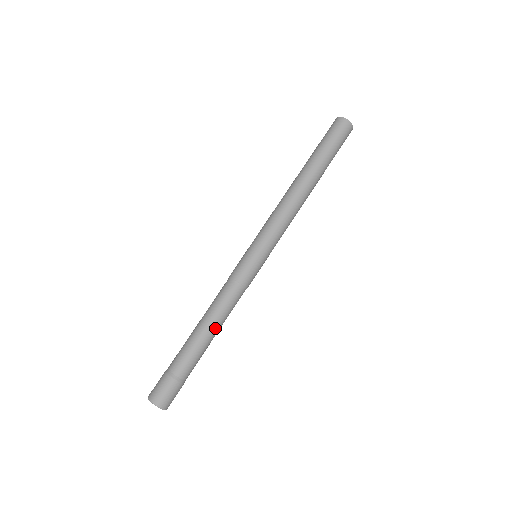
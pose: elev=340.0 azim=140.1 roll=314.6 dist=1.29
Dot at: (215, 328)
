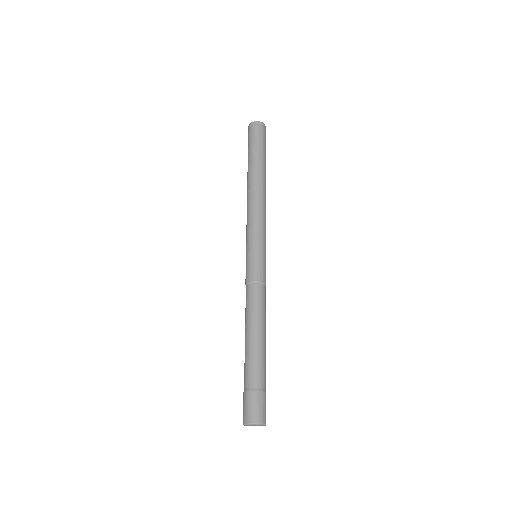
Dot at: (265, 330)
